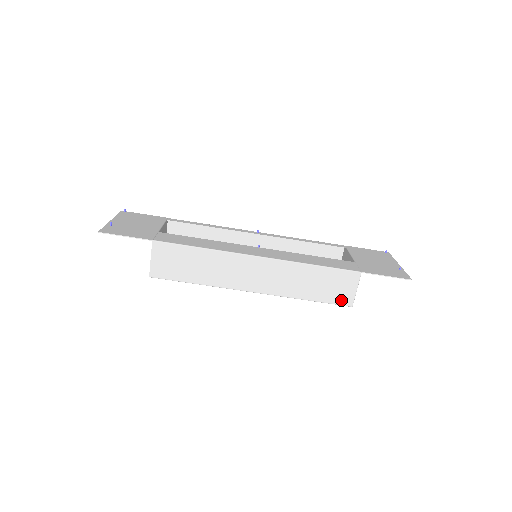
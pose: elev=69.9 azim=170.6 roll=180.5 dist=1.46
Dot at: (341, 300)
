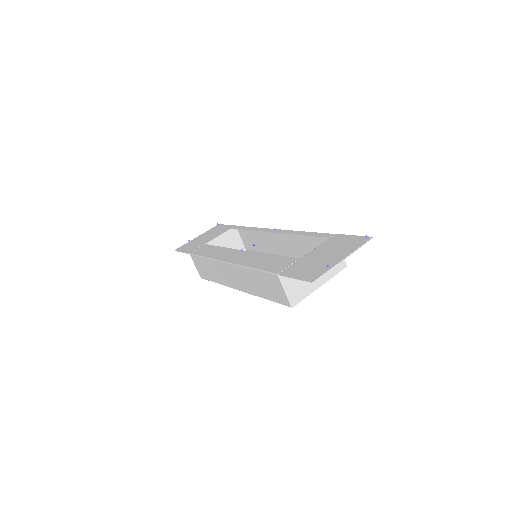
Dot at: (282, 300)
